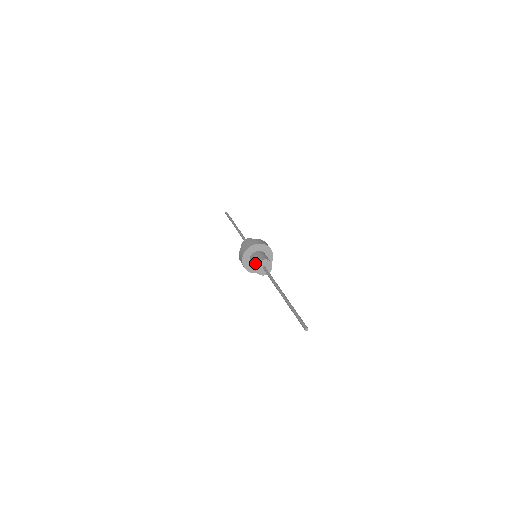
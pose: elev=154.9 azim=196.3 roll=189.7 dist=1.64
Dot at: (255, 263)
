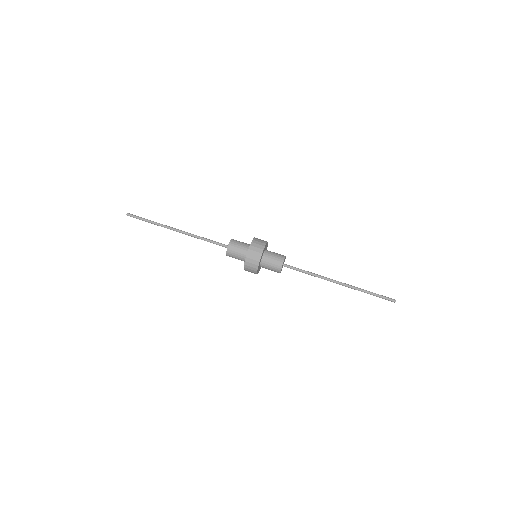
Dot at: (278, 269)
